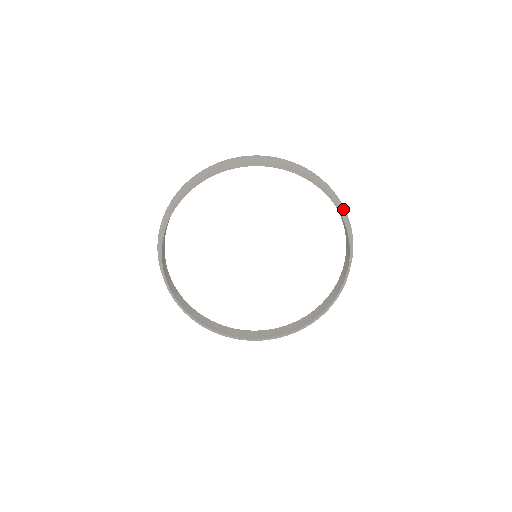
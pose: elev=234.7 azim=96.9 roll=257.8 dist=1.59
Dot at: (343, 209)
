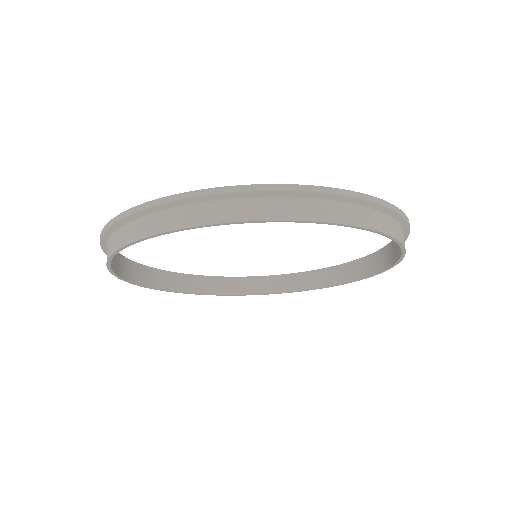
Dot at: (364, 202)
